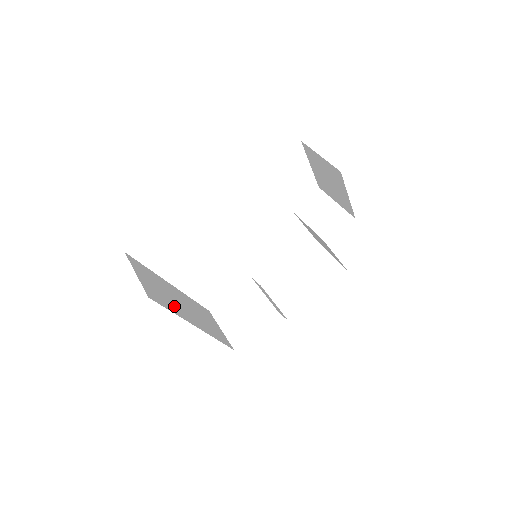
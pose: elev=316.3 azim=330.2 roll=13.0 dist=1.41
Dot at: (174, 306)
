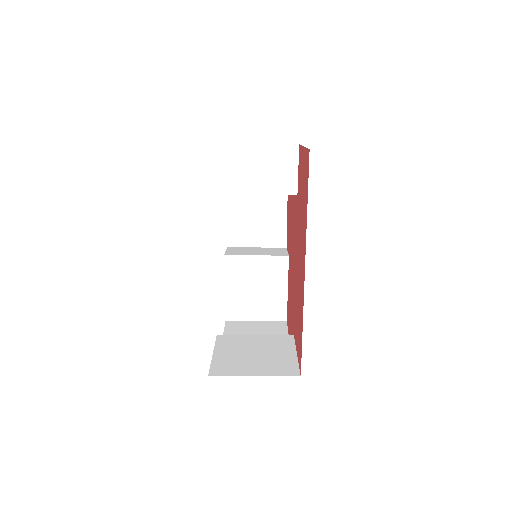
Dot at: occluded
